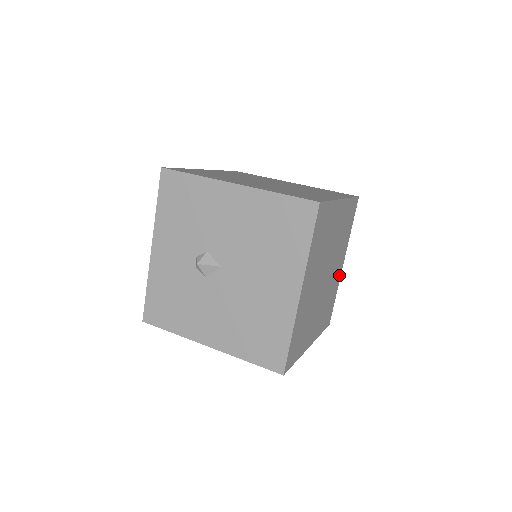
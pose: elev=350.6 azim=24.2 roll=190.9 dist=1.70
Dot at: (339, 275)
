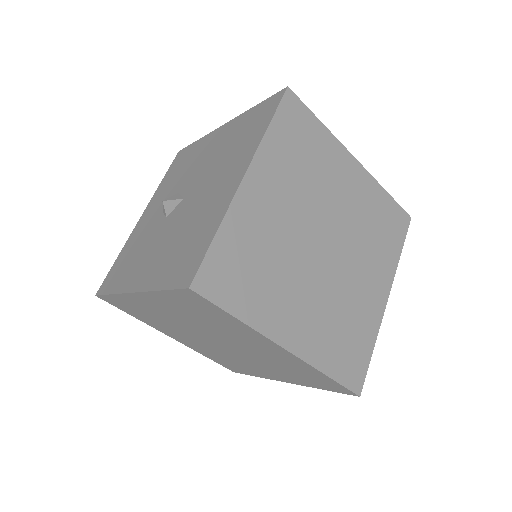
Dot at: (377, 310)
